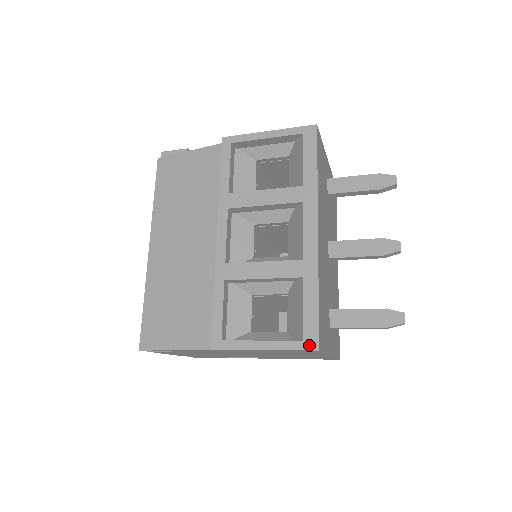
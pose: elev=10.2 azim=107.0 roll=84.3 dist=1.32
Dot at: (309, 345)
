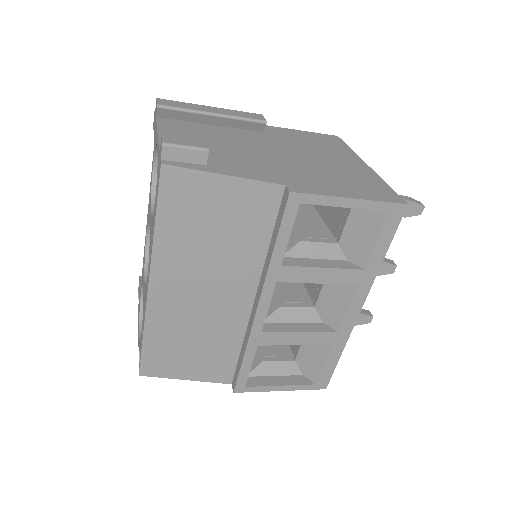
Dot at: (320, 387)
